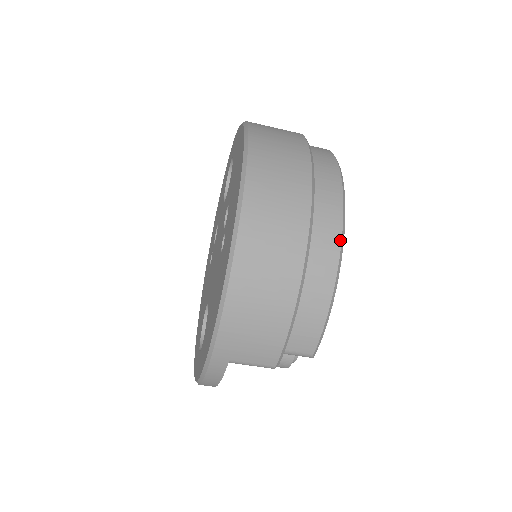
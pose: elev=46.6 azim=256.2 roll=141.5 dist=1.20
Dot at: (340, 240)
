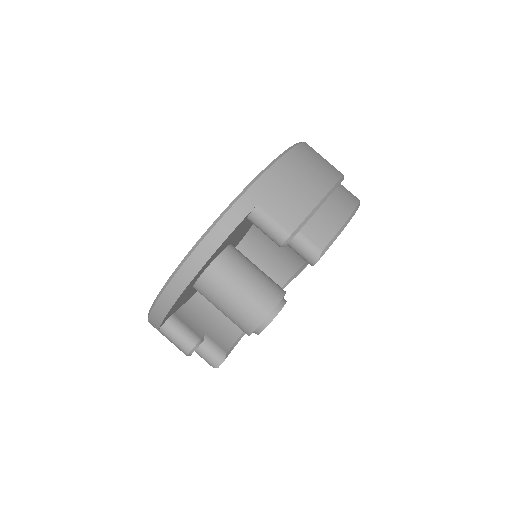
Dot at: (358, 201)
